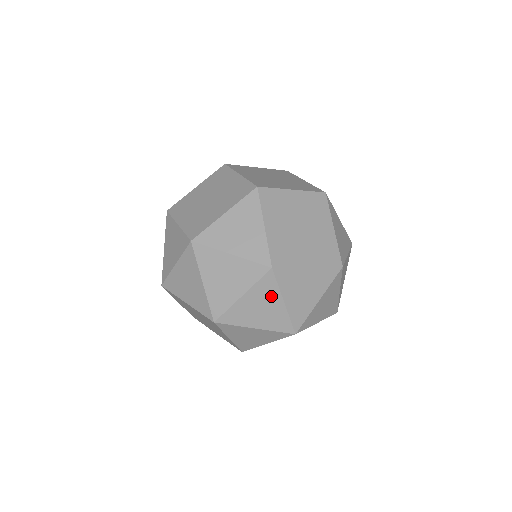
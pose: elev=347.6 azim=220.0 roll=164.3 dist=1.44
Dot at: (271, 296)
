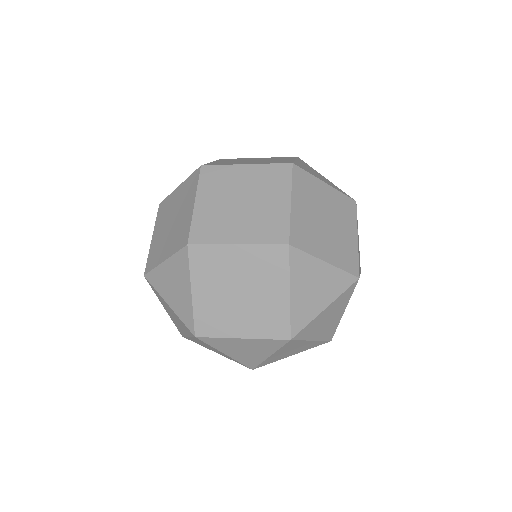
Dot at: occluded
